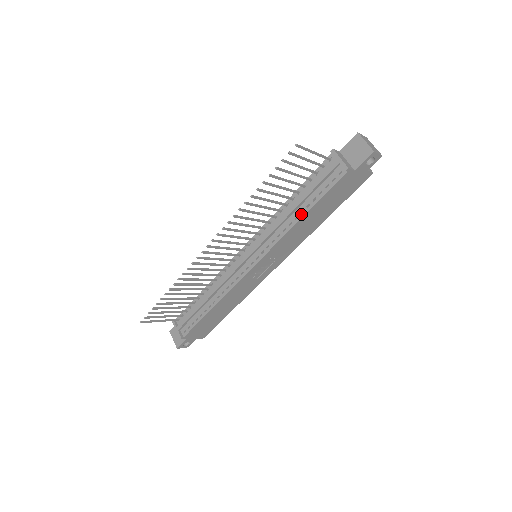
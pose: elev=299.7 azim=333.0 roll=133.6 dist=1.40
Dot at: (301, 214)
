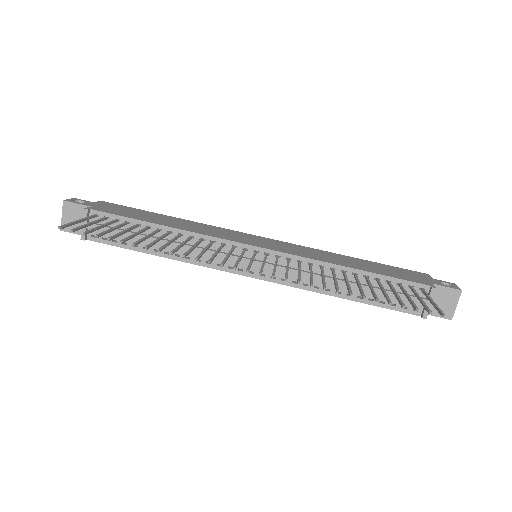
Dot at: (346, 295)
